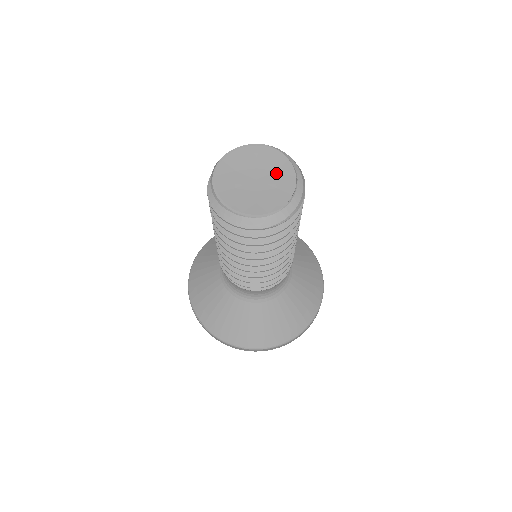
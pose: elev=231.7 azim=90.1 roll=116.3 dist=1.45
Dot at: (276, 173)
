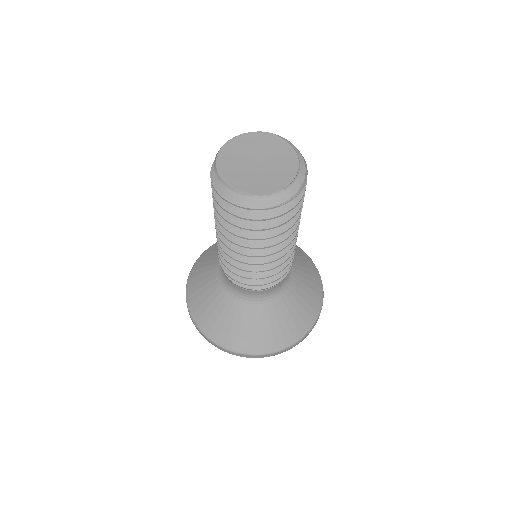
Dot at: (279, 157)
